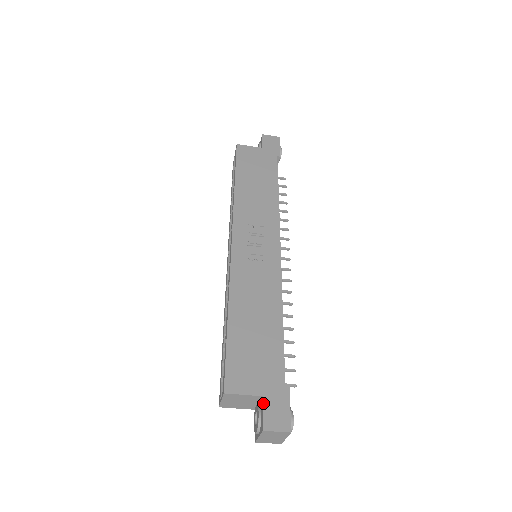
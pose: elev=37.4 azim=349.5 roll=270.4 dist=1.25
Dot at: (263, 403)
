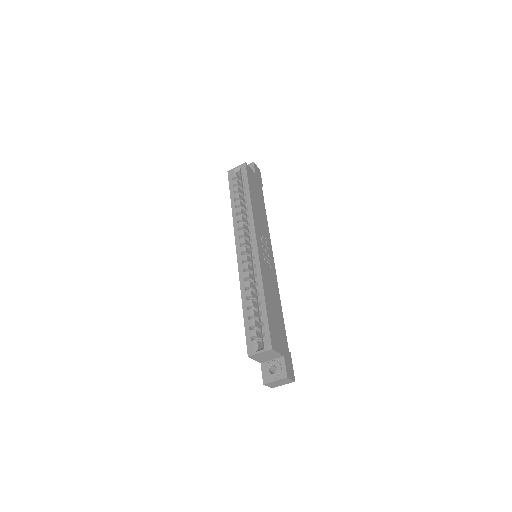
Dot at: (285, 360)
